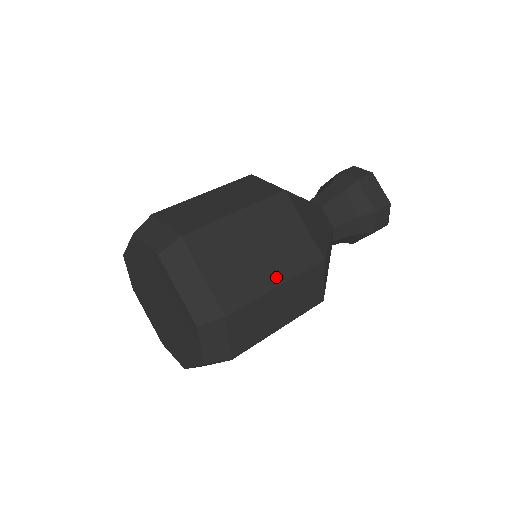
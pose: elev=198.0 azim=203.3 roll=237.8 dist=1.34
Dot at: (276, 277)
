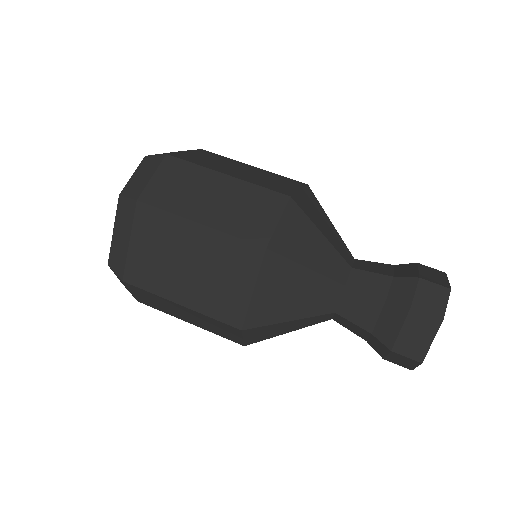
Dot at: (184, 298)
